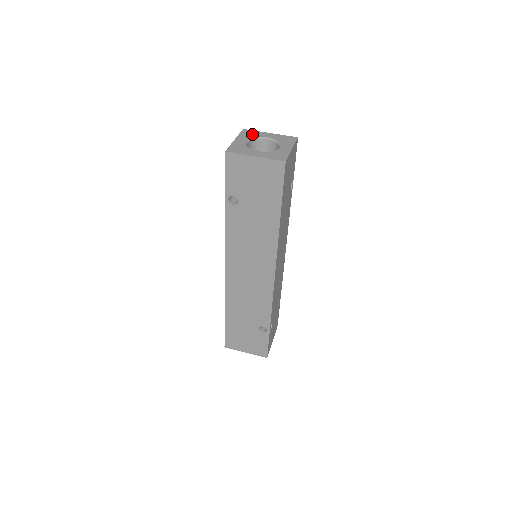
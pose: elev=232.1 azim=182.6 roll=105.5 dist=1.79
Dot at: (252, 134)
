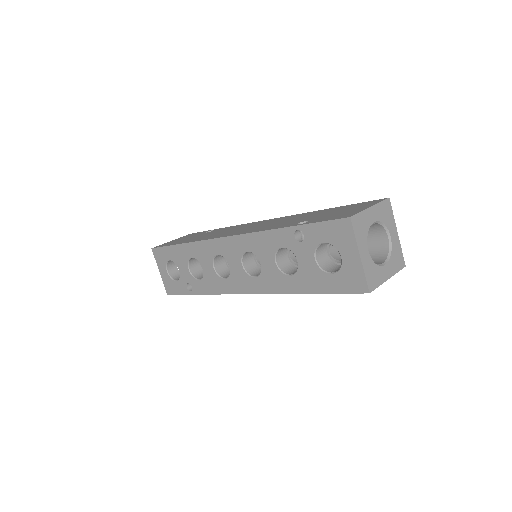
Dot at: (363, 226)
